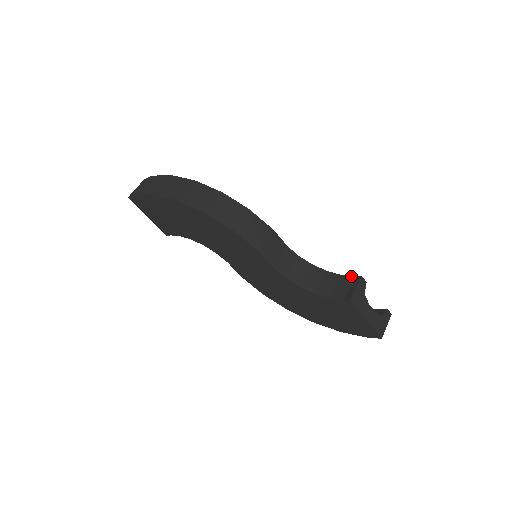
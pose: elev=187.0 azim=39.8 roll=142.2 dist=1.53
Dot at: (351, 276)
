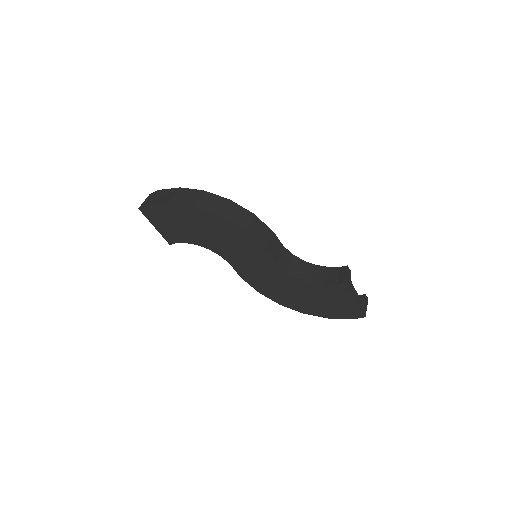
Dot at: (338, 267)
